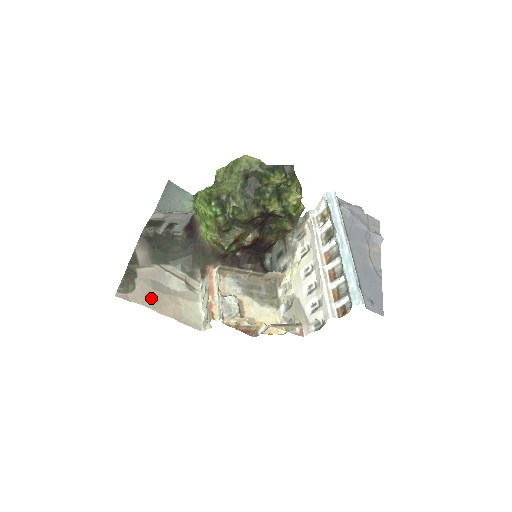
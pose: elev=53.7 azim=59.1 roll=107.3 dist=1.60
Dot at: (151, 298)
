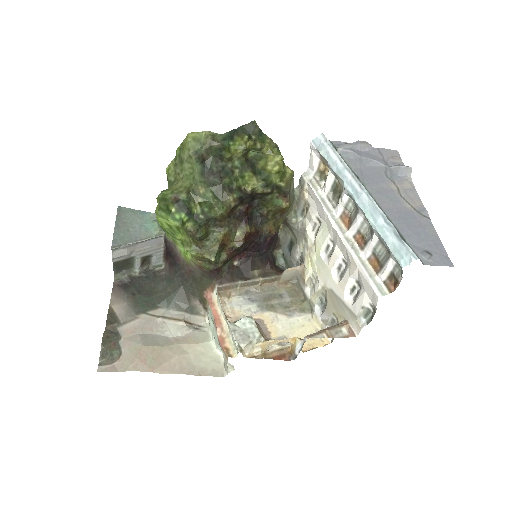
Dot at: (145, 358)
